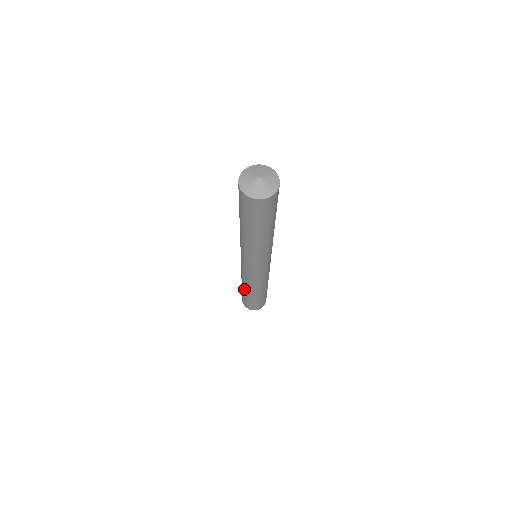
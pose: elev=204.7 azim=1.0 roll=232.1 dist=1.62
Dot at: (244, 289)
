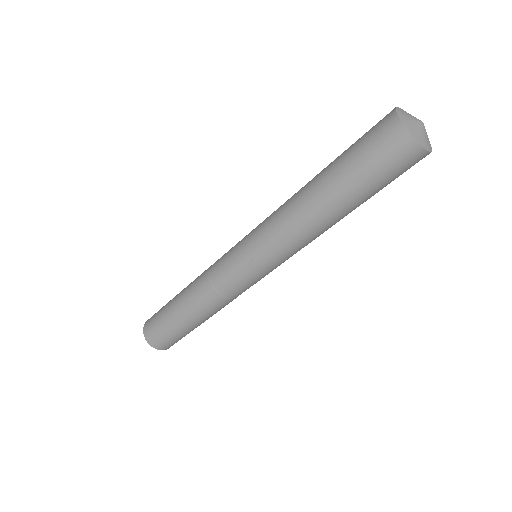
Dot at: (182, 295)
